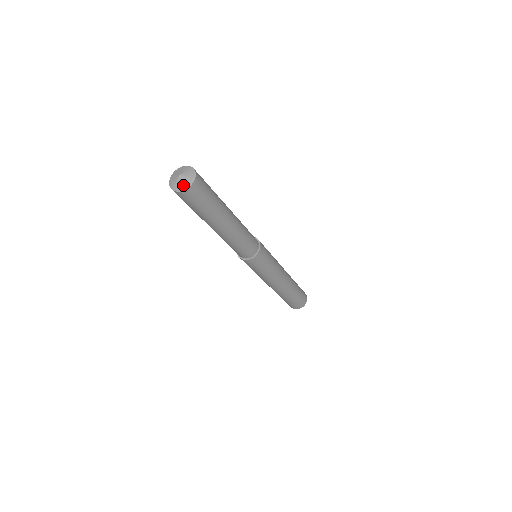
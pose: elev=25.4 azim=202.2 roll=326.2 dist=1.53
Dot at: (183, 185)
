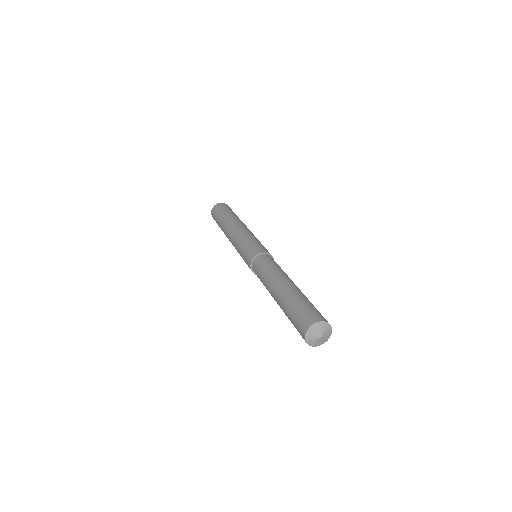
Dot at: (326, 339)
